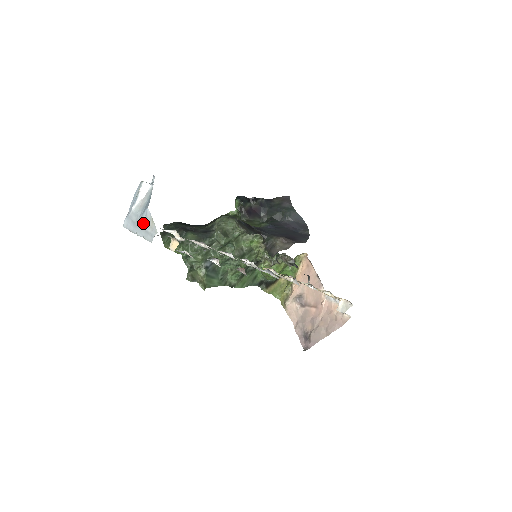
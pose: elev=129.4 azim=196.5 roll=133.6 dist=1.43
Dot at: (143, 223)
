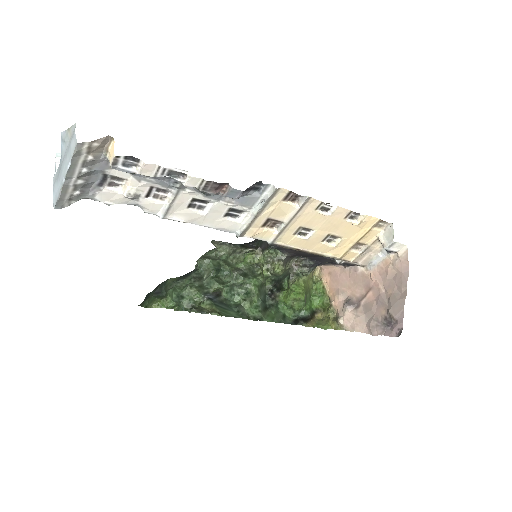
Dot at: (64, 154)
